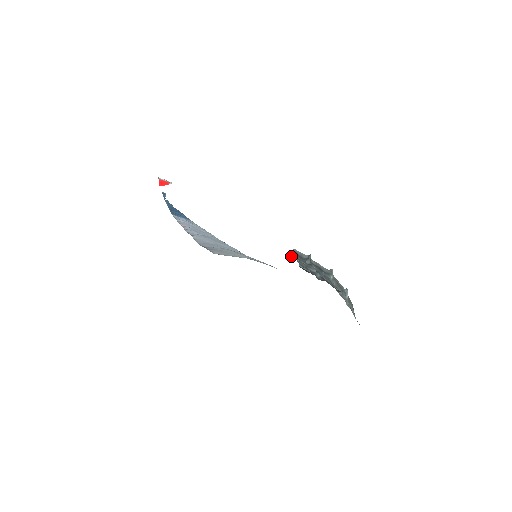
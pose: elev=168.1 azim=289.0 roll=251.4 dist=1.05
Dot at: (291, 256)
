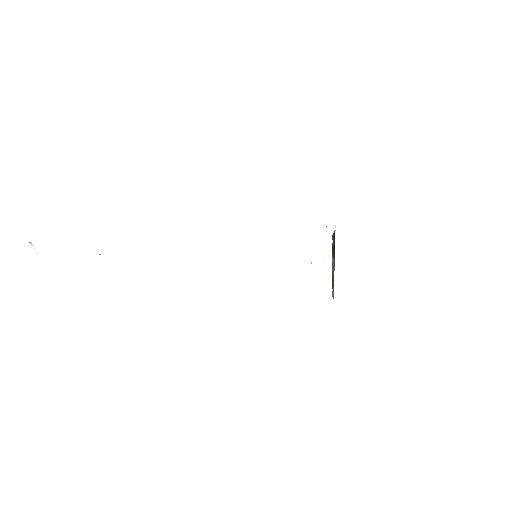
Dot at: occluded
